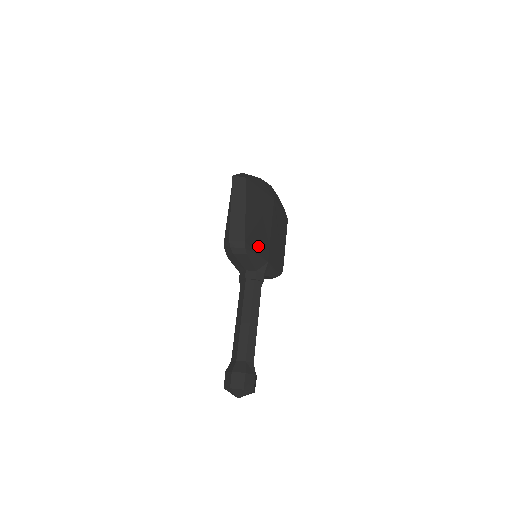
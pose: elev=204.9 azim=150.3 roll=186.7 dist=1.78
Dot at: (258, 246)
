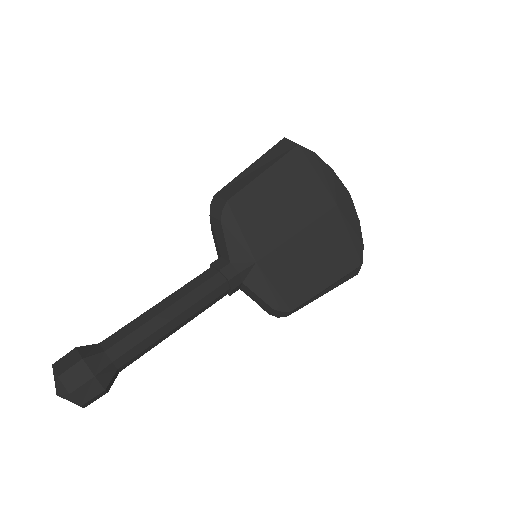
Dot at: (251, 228)
